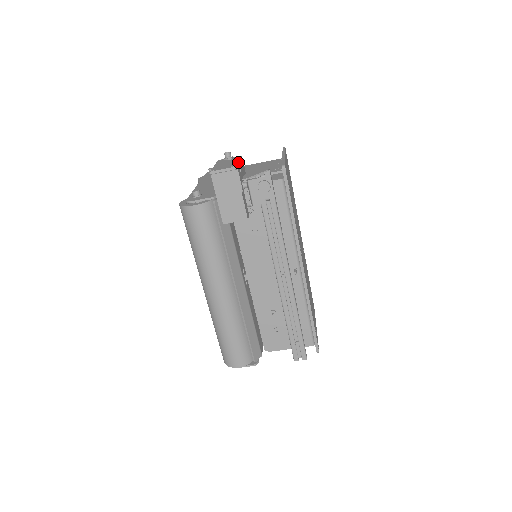
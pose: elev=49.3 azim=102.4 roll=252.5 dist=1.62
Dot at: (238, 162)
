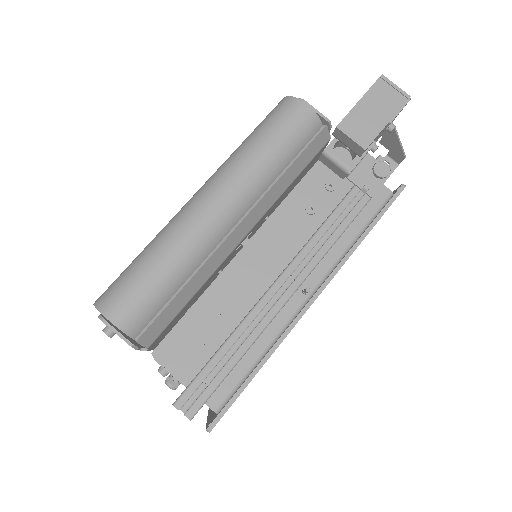
Dot at: occluded
